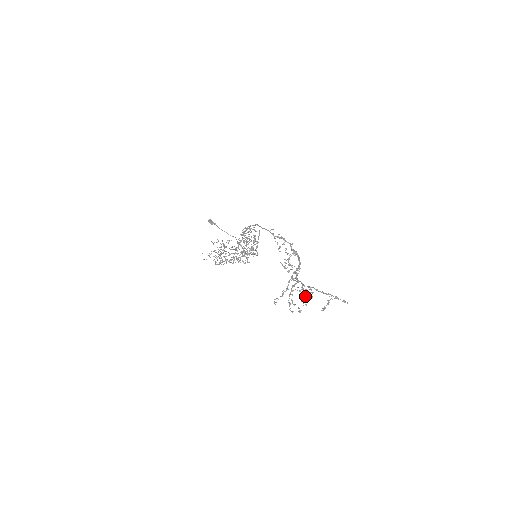
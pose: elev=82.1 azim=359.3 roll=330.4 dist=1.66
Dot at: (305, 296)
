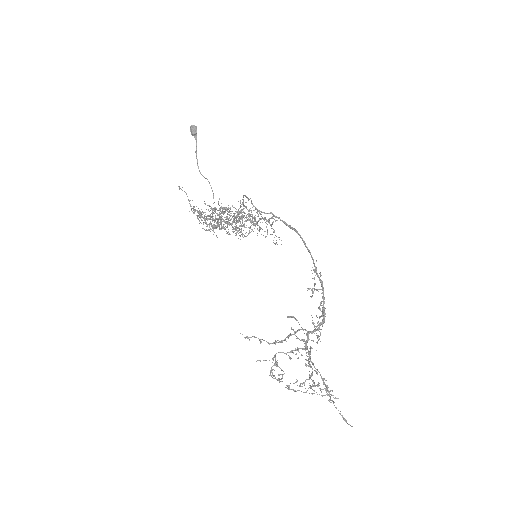
Dot at: occluded
